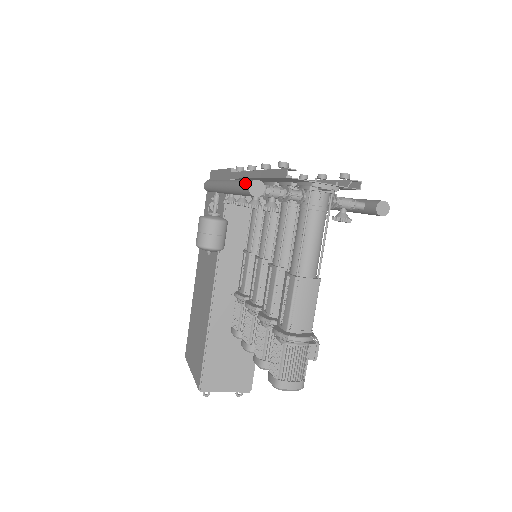
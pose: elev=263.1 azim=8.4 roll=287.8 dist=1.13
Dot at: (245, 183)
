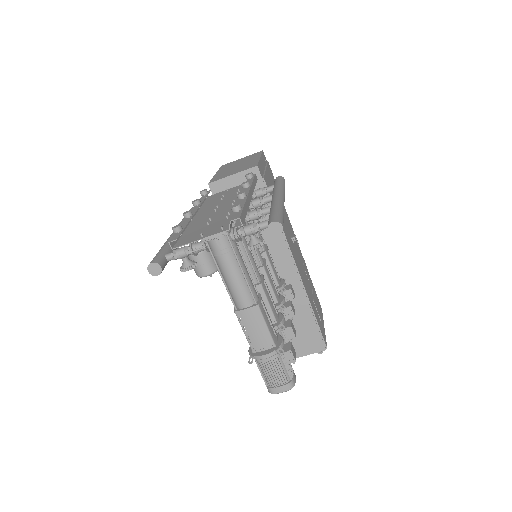
Dot at: occluded
